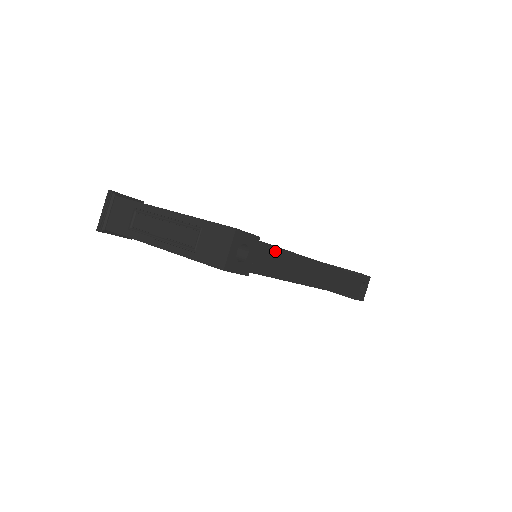
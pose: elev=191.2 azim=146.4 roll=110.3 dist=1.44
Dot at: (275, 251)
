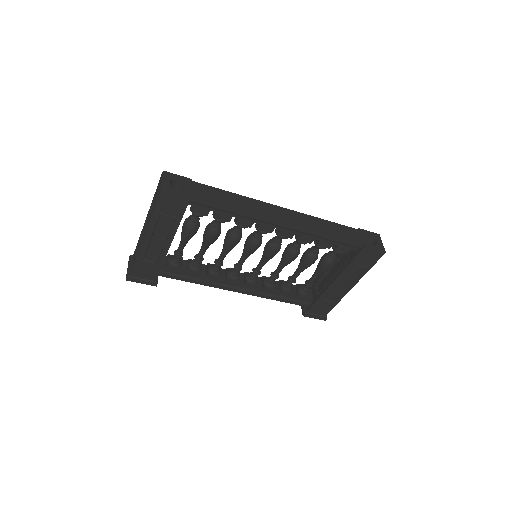
Dot at: (214, 190)
